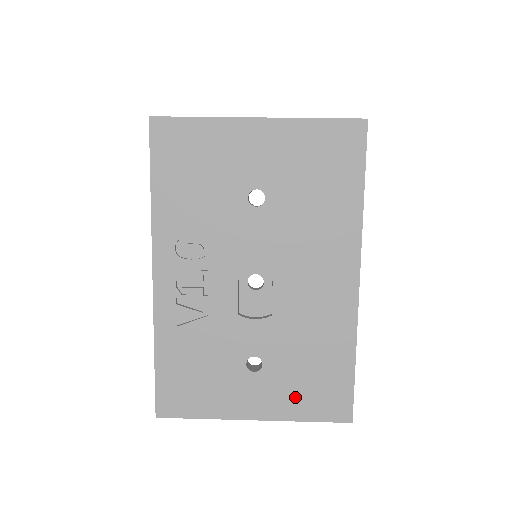
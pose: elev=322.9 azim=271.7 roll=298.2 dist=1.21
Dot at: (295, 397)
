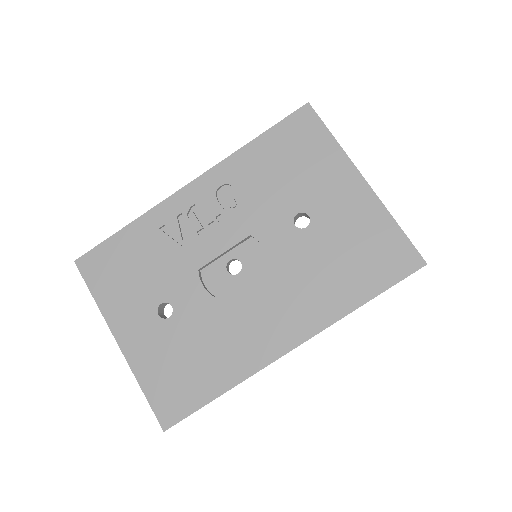
Dot at: (157, 364)
